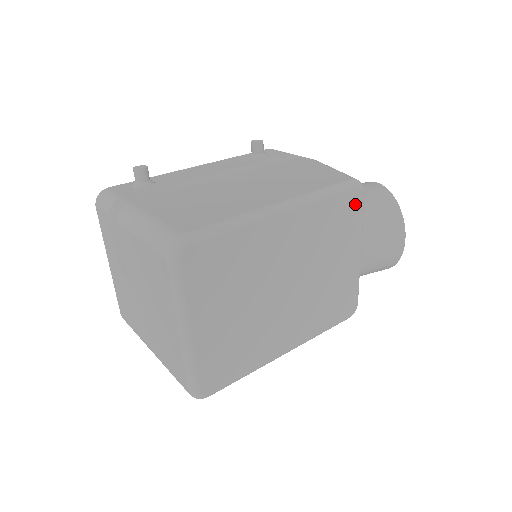
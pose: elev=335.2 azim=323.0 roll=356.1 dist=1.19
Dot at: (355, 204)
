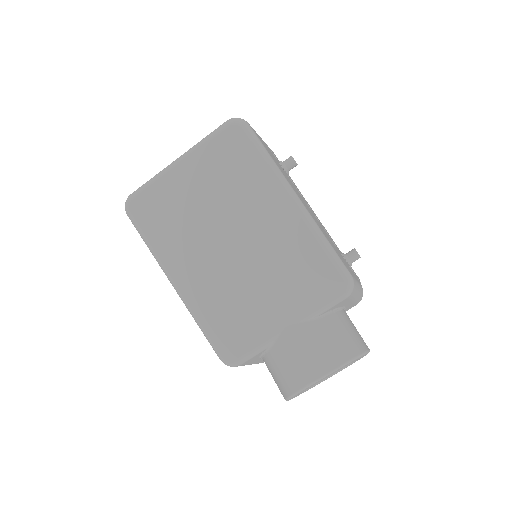
Dot at: (330, 288)
